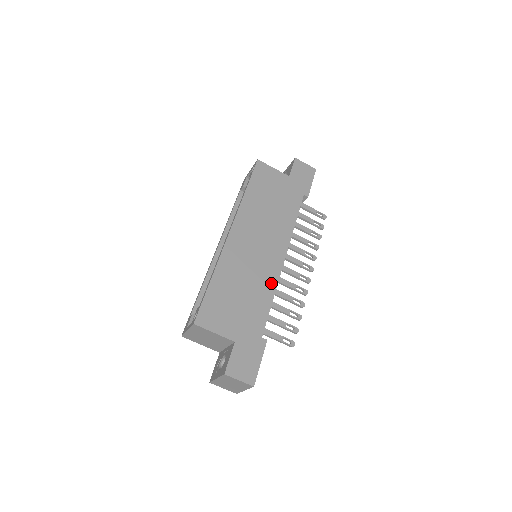
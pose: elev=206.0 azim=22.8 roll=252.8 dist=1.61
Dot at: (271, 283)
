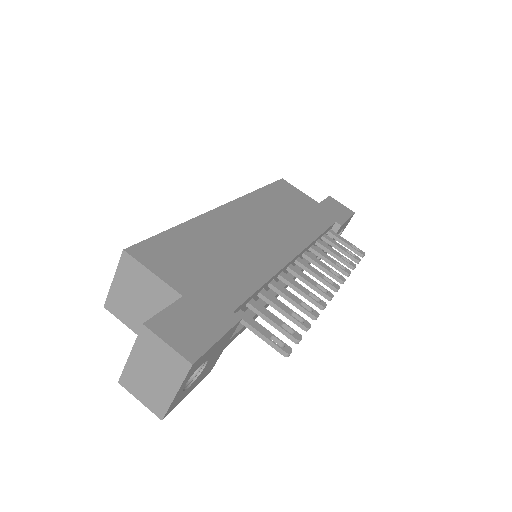
Dot at: (269, 266)
